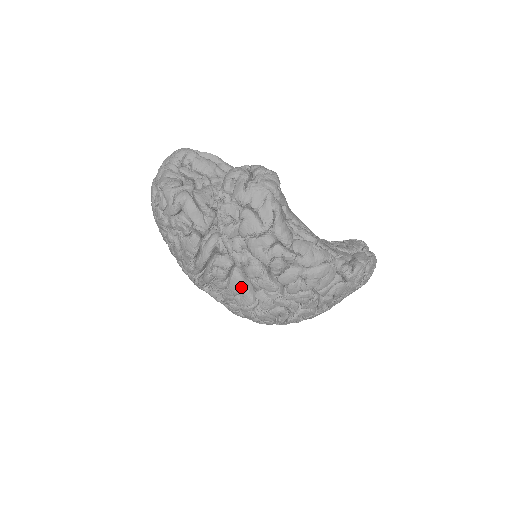
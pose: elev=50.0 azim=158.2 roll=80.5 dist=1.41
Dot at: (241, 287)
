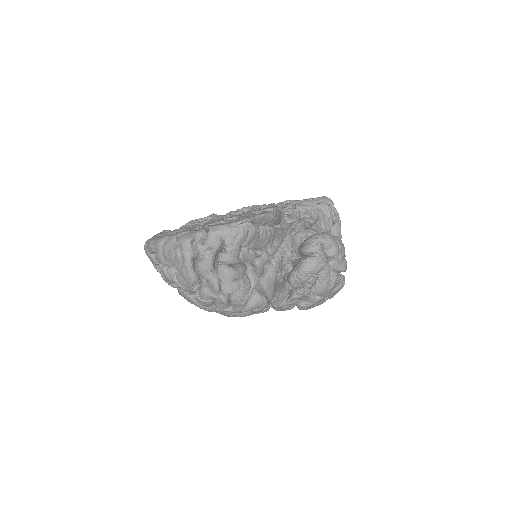
Dot at: occluded
